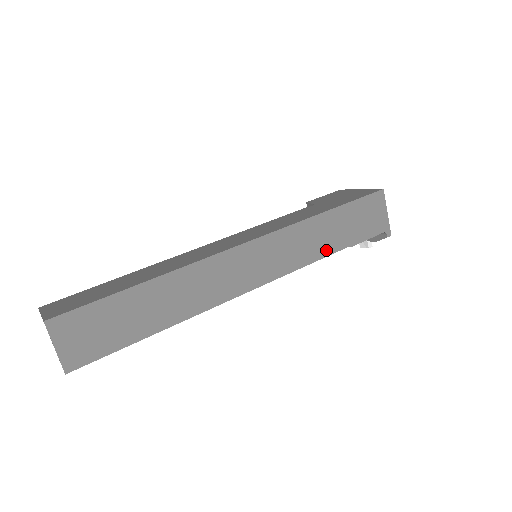
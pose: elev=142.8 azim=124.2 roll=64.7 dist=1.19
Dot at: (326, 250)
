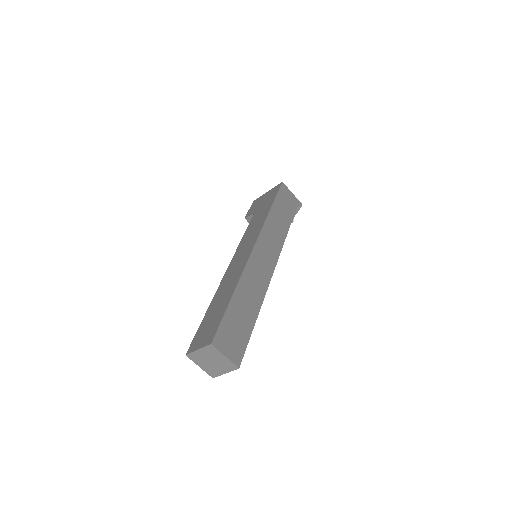
Dot at: (285, 229)
